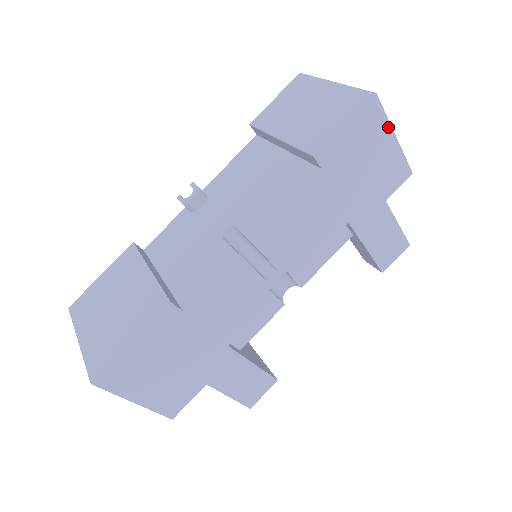
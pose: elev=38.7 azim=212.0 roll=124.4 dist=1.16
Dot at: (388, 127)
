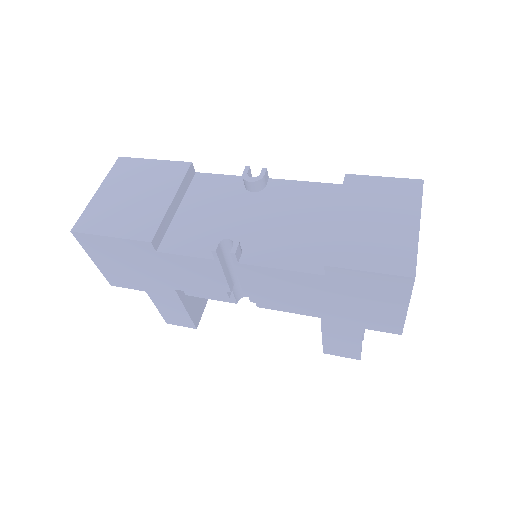
Dot at: (406, 300)
